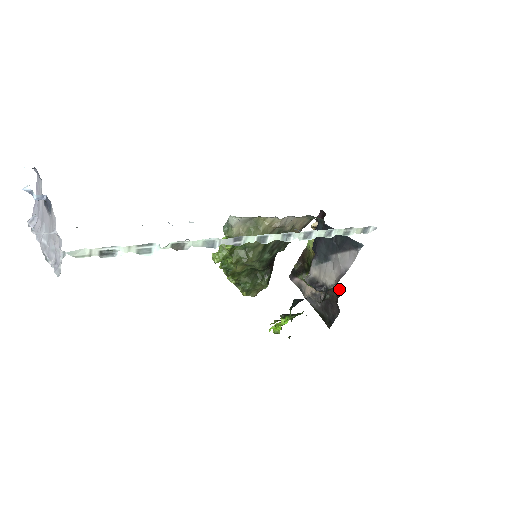
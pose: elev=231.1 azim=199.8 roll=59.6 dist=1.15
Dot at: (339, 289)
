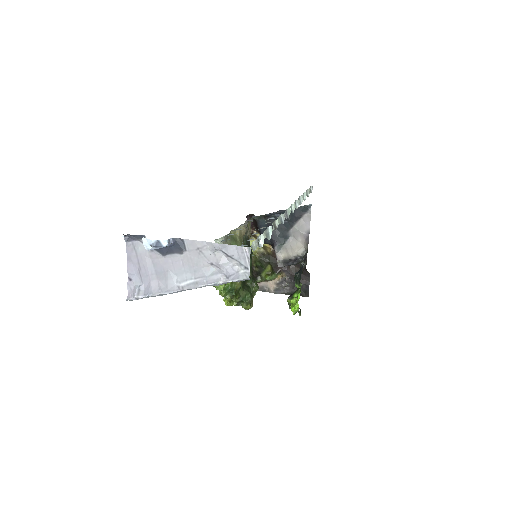
Dot at: occluded
